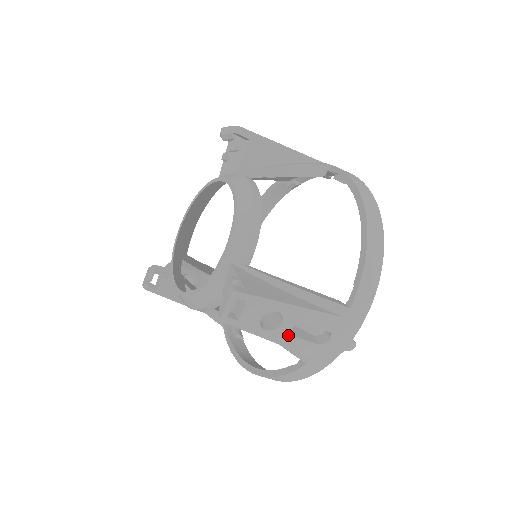
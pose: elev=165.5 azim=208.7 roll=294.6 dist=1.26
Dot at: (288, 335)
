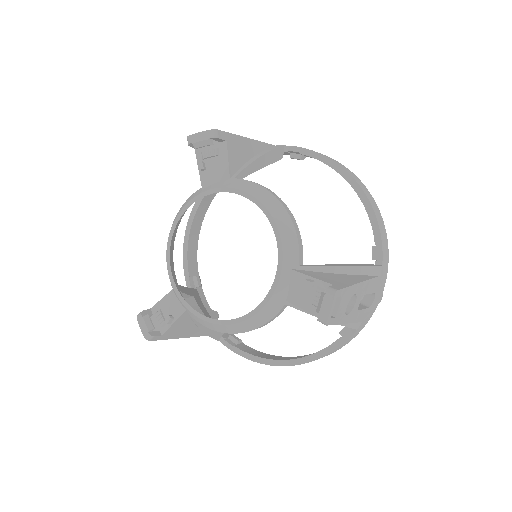
Dot at: (356, 311)
